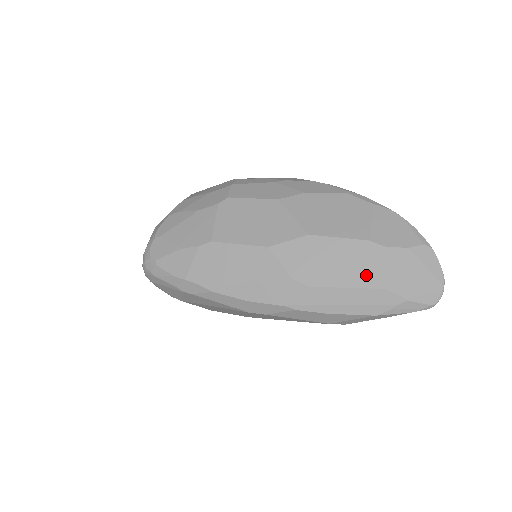
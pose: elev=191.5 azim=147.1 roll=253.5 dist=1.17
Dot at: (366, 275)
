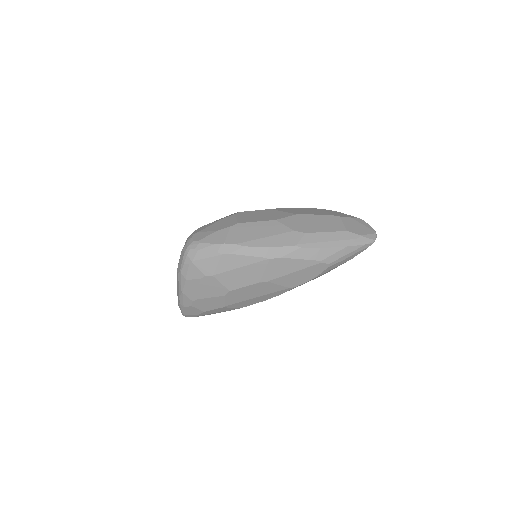
Dot at: (335, 227)
